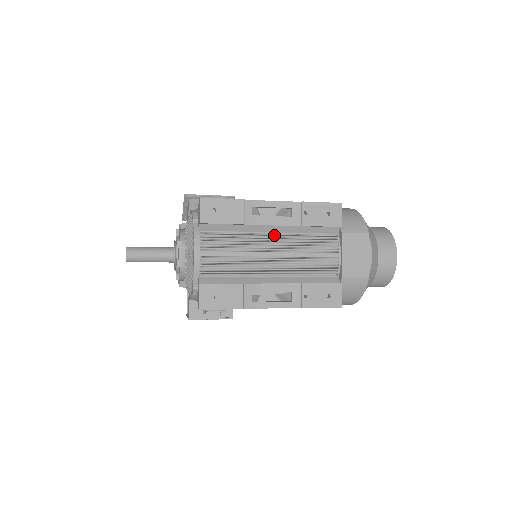
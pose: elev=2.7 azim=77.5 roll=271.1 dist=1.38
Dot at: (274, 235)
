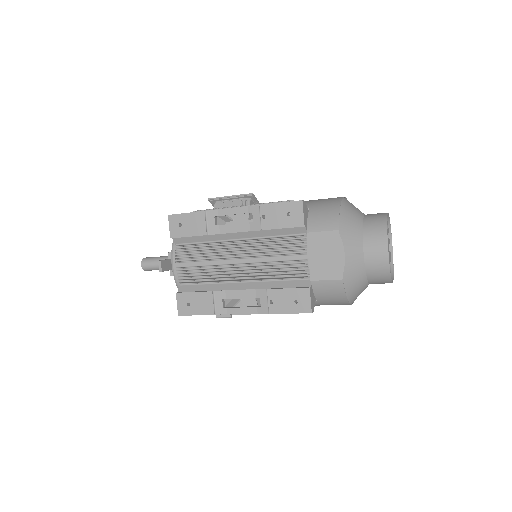
Dot at: (239, 242)
